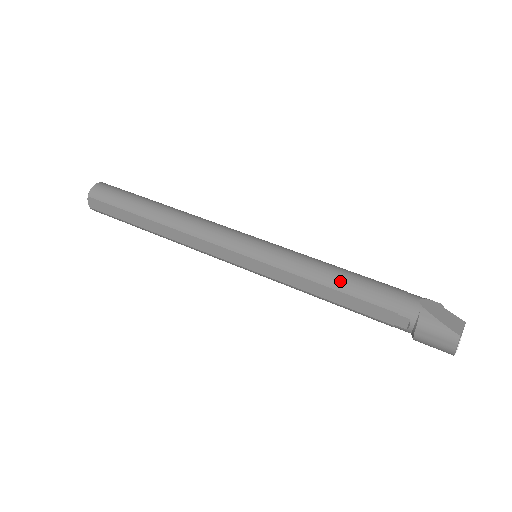
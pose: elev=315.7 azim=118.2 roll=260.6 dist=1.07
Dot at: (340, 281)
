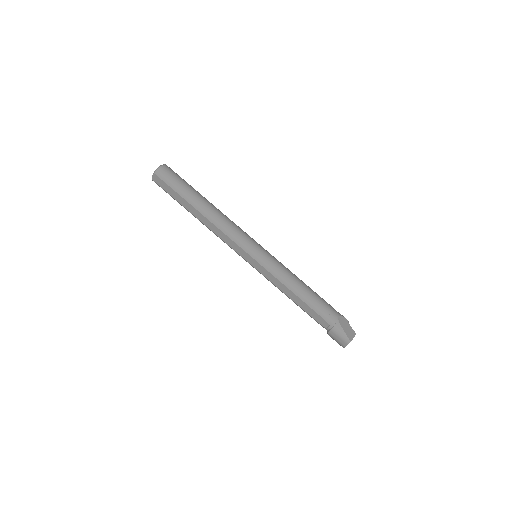
Dot at: (301, 292)
